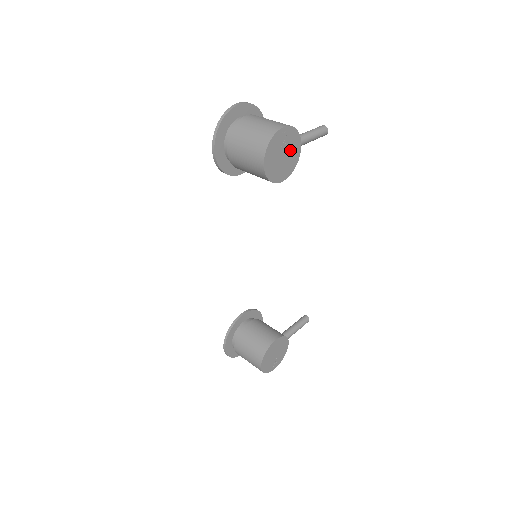
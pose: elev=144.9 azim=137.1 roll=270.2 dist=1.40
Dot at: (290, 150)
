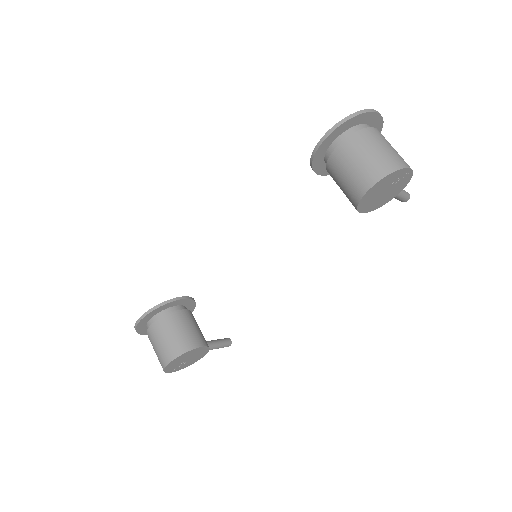
Dot at: (390, 192)
